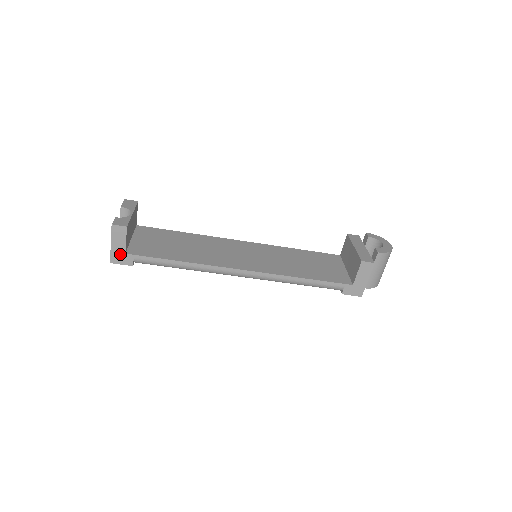
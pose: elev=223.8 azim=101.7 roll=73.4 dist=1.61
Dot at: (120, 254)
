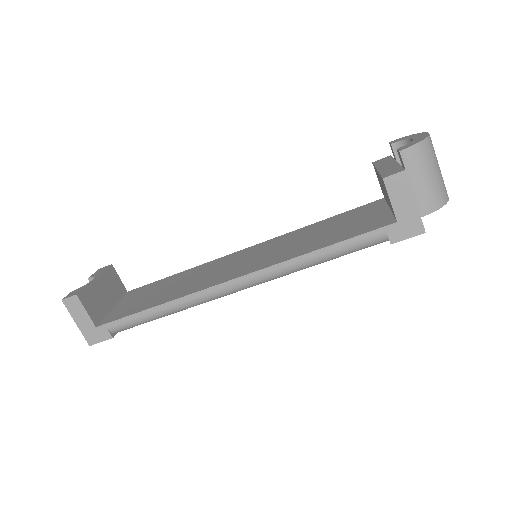
Dot at: (92, 330)
